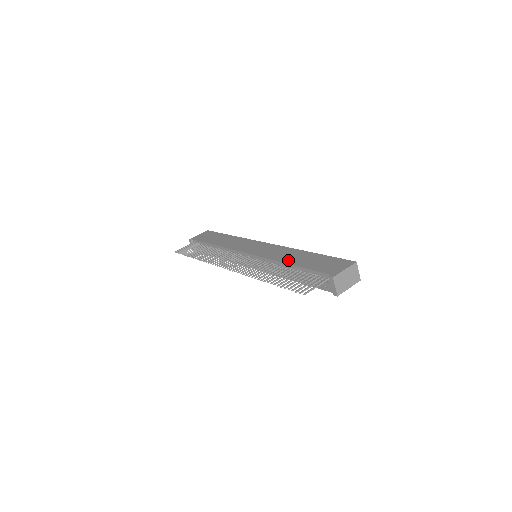
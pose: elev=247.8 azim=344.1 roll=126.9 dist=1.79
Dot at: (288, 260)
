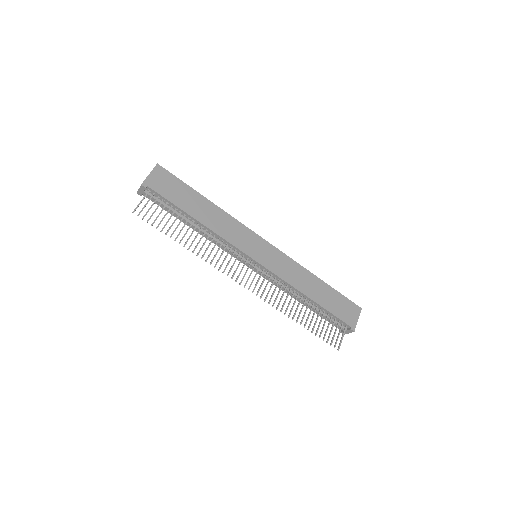
Dot at: (308, 291)
